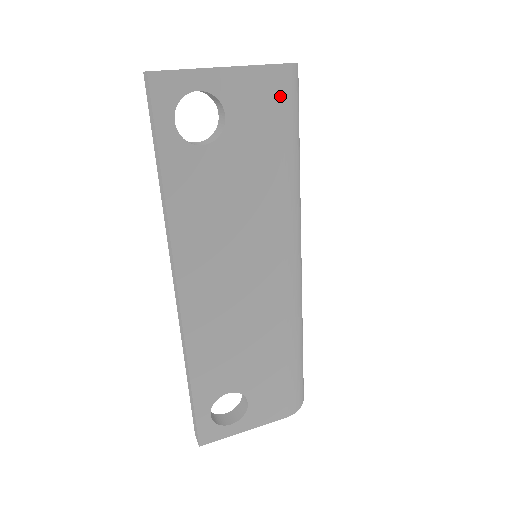
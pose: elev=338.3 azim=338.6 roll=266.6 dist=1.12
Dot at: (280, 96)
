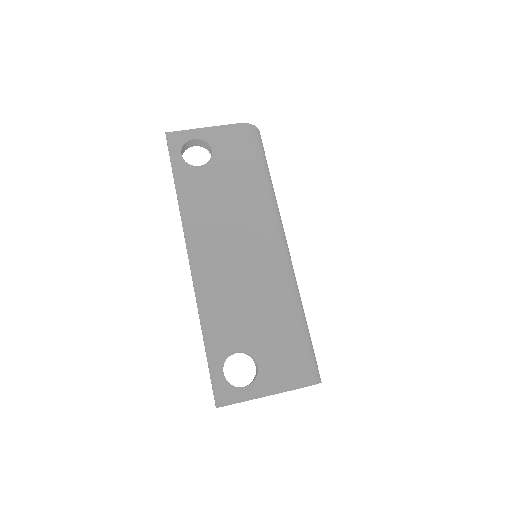
Dot at: (245, 138)
